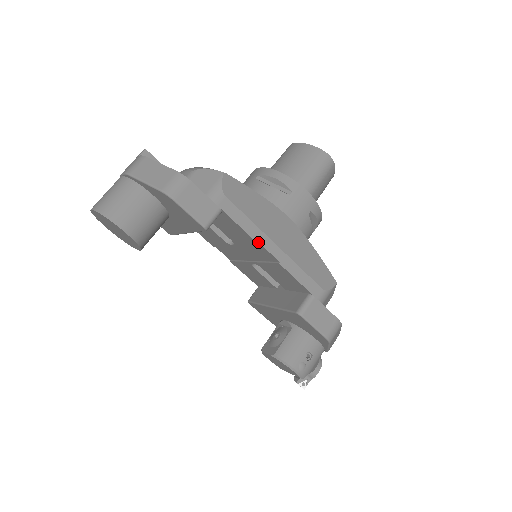
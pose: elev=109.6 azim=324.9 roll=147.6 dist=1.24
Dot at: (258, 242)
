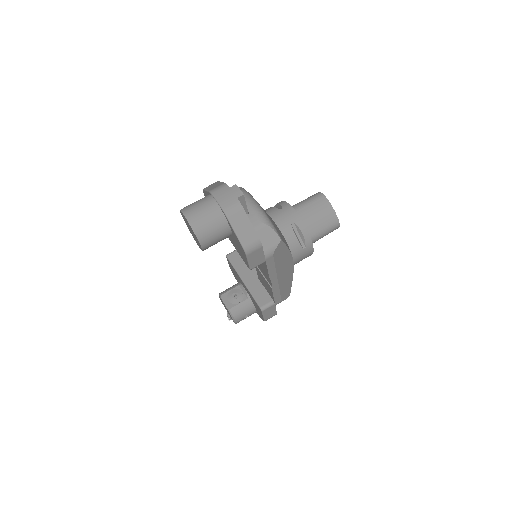
Dot at: (270, 278)
